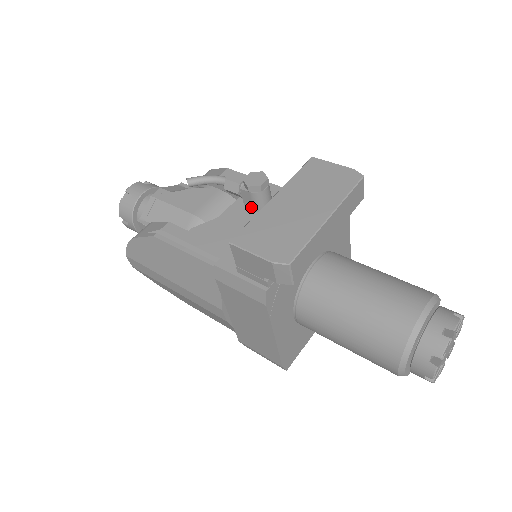
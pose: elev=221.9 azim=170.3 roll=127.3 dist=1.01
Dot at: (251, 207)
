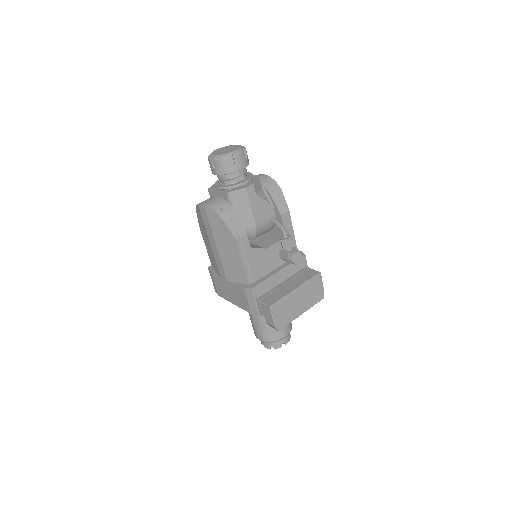
Dot at: (281, 256)
